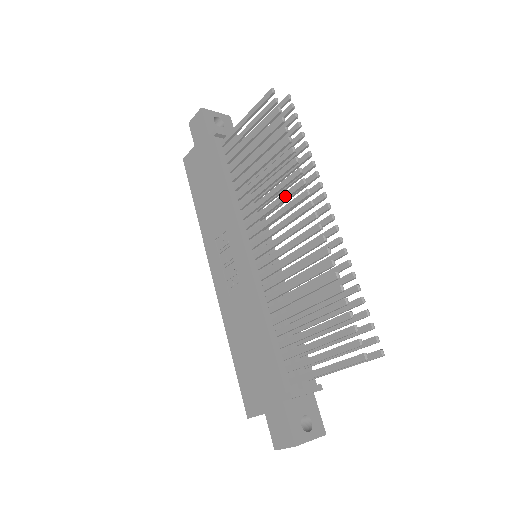
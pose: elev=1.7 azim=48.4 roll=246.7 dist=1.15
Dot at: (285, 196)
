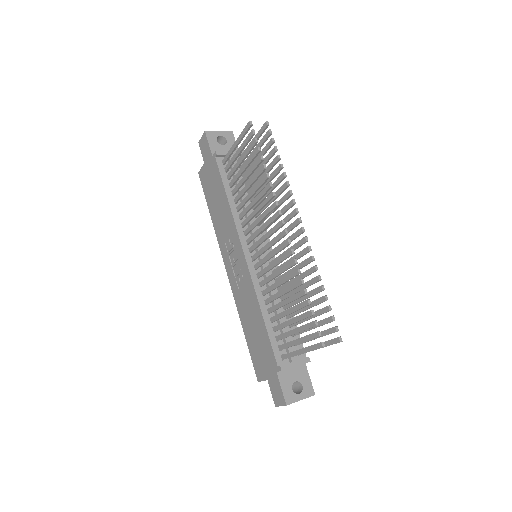
Dot at: (266, 213)
